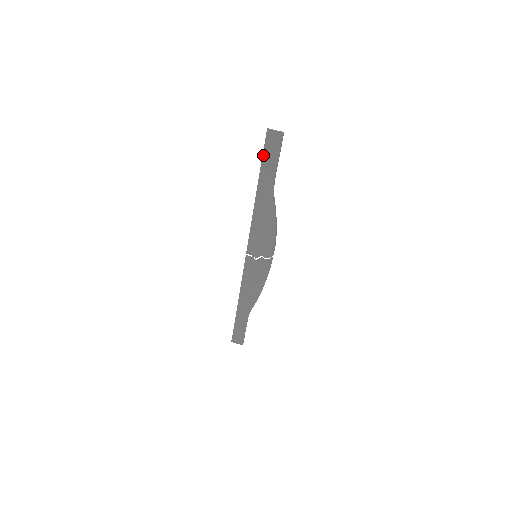
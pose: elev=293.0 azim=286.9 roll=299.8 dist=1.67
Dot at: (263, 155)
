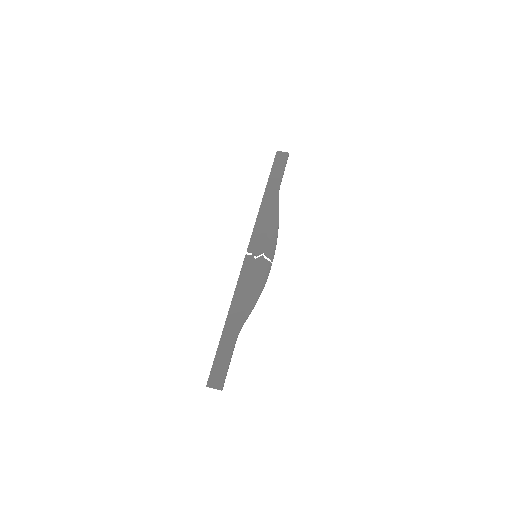
Dot at: (272, 167)
